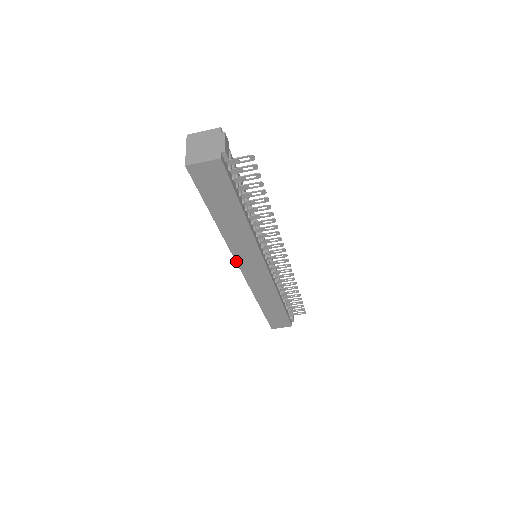
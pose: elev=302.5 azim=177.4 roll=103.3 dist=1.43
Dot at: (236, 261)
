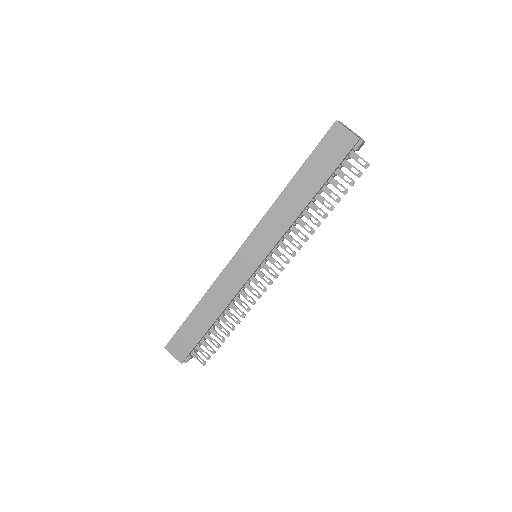
Dot at: (250, 235)
